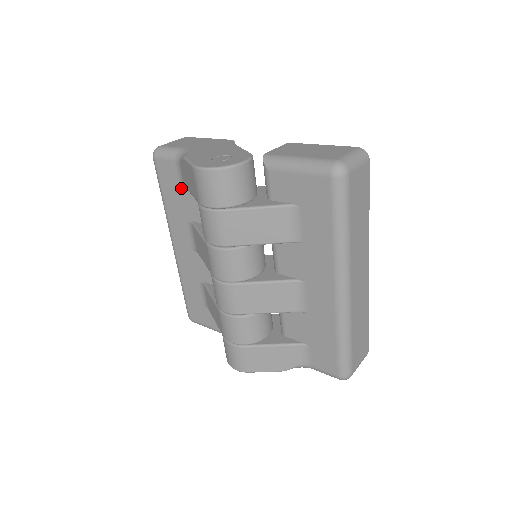
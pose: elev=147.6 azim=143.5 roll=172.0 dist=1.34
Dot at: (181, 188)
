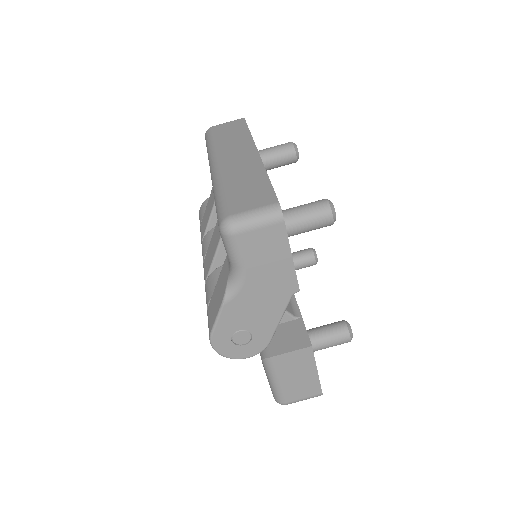
Dot at: occluded
